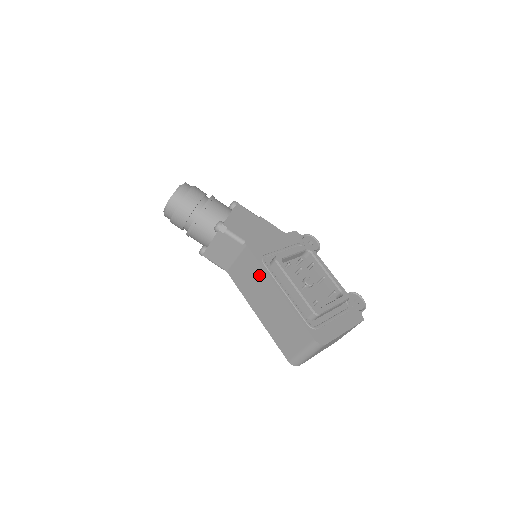
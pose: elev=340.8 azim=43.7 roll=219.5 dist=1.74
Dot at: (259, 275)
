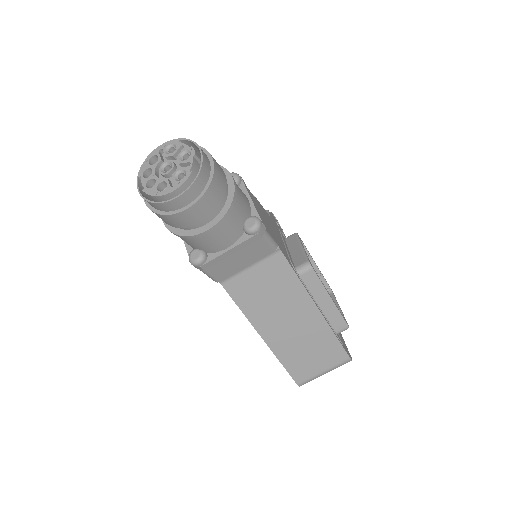
Dot at: (290, 290)
